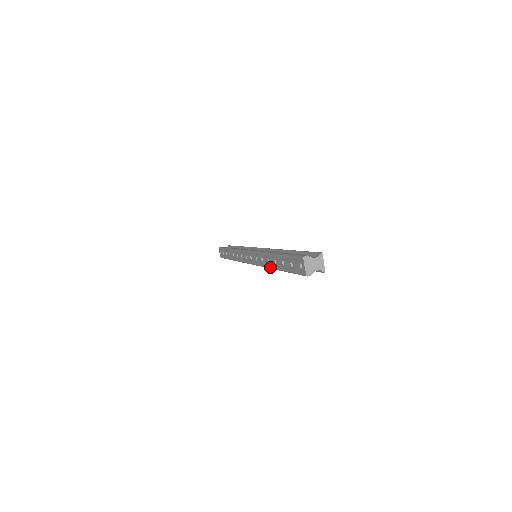
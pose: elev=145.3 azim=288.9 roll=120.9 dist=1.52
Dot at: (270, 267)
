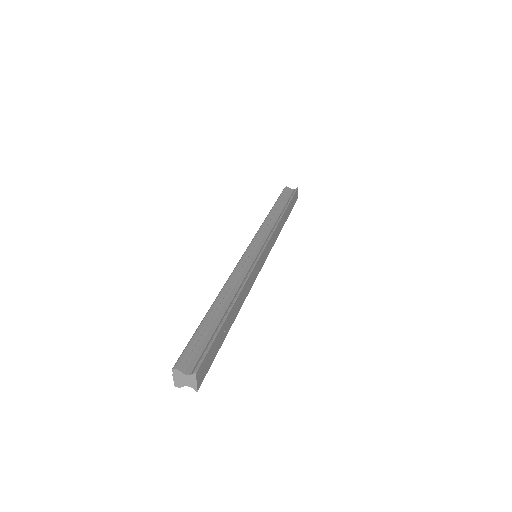
Dot at: occluded
